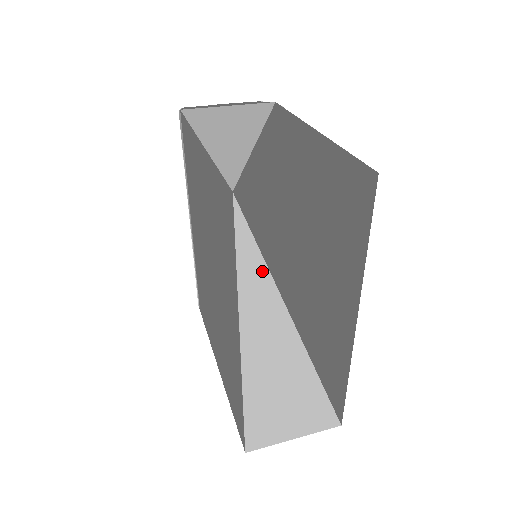
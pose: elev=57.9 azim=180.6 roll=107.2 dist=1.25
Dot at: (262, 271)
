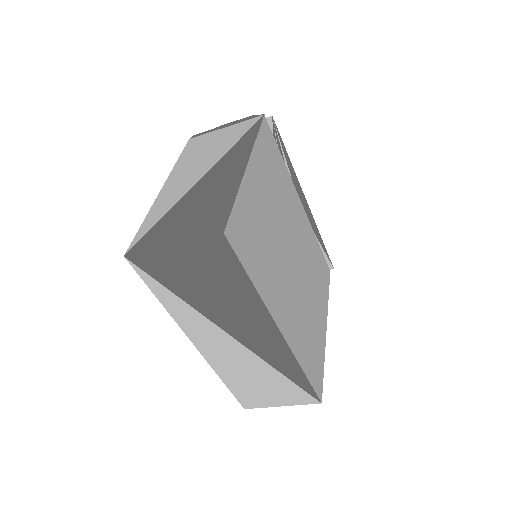
Dot at: (176, 299)
